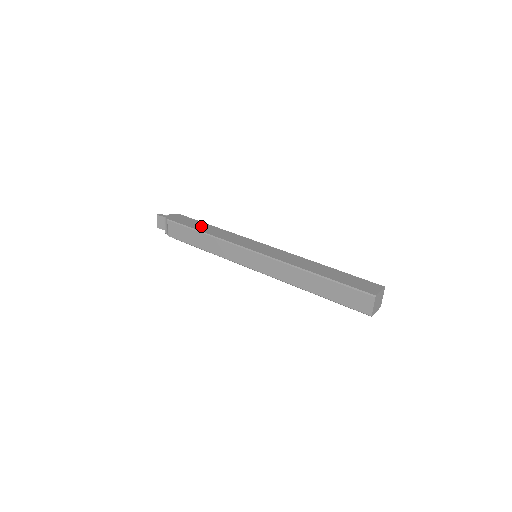
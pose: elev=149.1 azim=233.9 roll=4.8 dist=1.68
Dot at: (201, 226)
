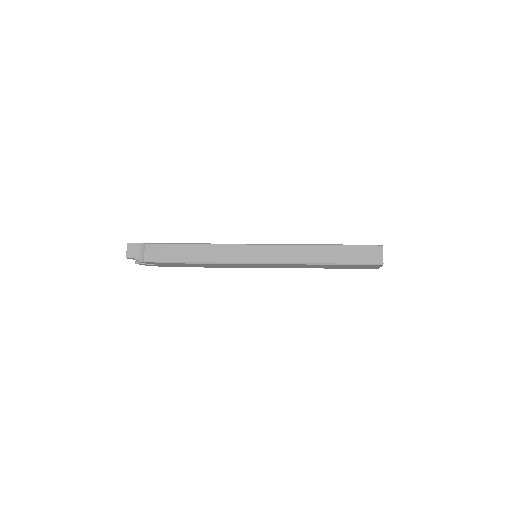
Dot at: occluded
